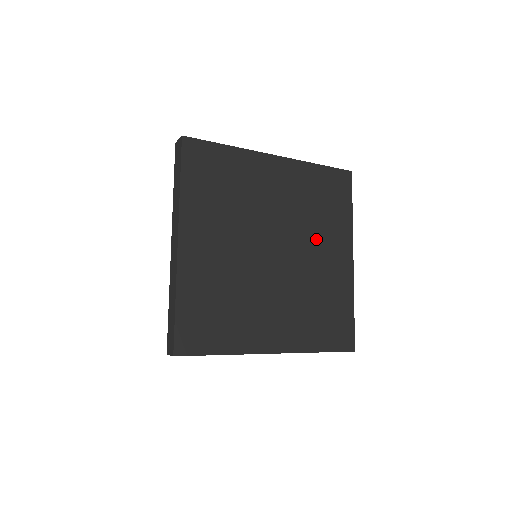
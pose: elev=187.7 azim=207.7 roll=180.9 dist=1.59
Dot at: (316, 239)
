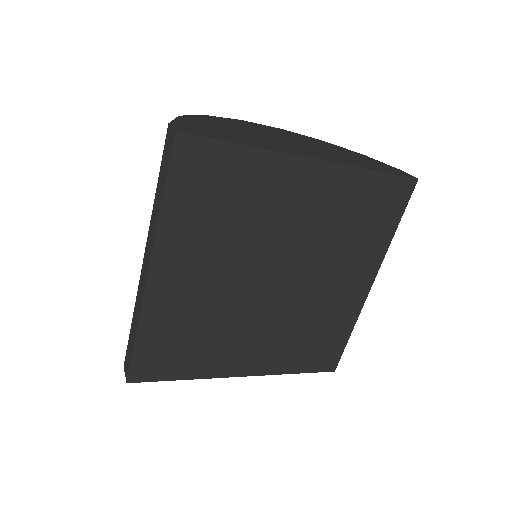
Dot at: (333, 265)
